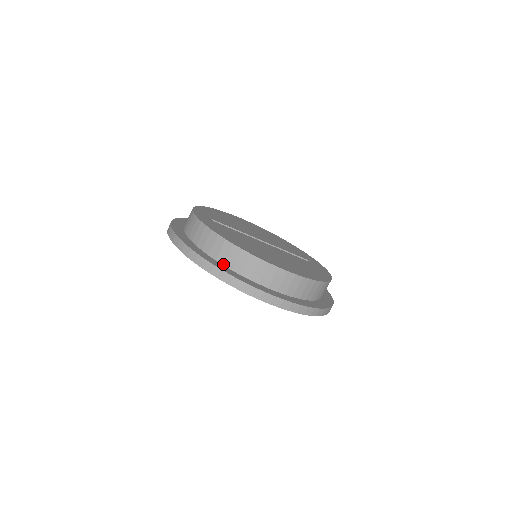
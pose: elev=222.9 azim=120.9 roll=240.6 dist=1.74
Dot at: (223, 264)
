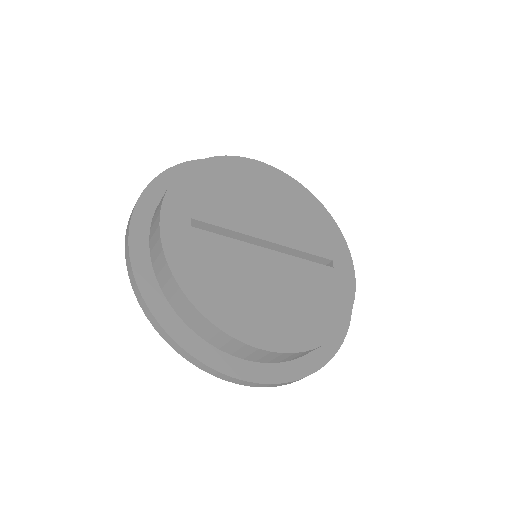
Dot at: (185, 323)
